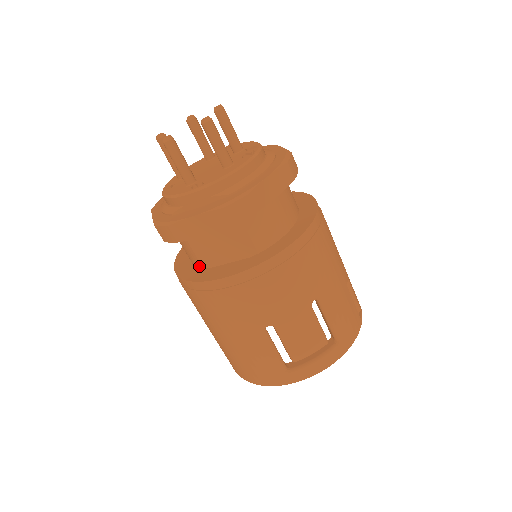
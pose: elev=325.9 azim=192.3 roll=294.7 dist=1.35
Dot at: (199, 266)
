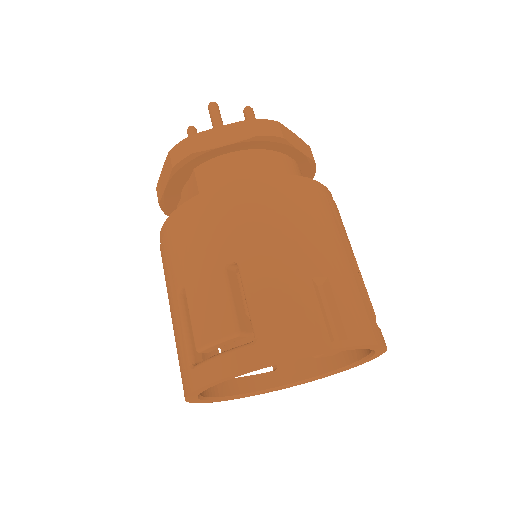
Dot at: occluded
